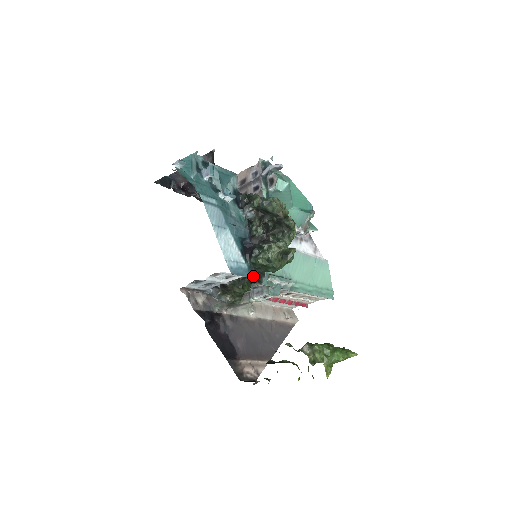
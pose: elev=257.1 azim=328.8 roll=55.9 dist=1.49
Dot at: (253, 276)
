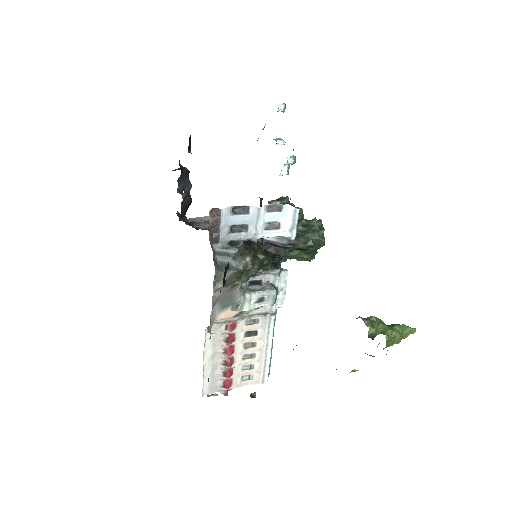
Dot at: occluded
